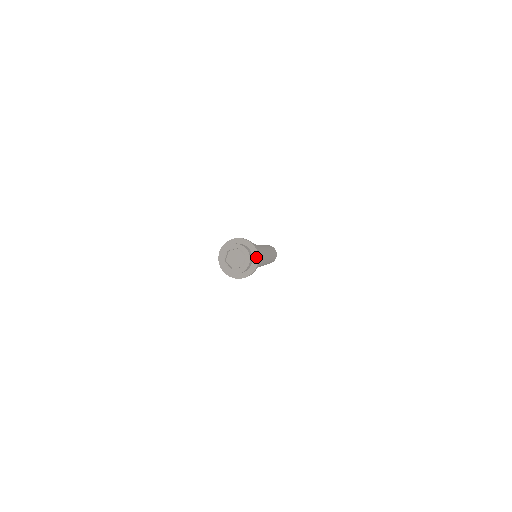
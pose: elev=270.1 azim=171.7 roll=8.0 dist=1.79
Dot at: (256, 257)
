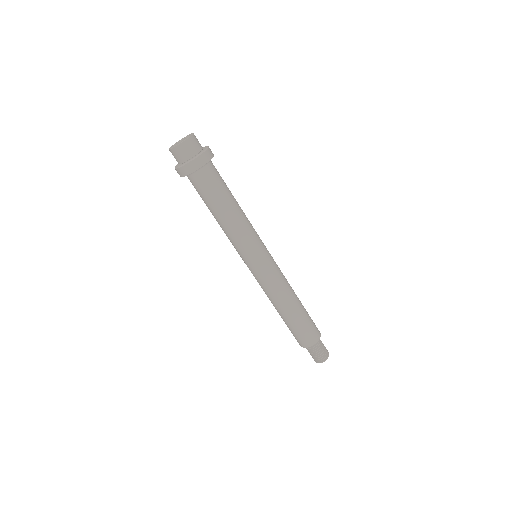
Dot at: (199, 154)
